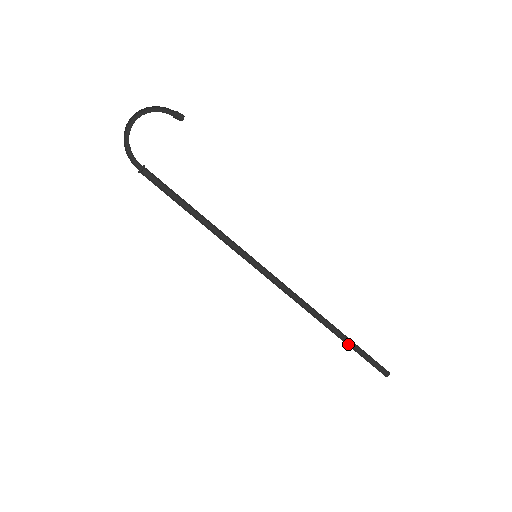
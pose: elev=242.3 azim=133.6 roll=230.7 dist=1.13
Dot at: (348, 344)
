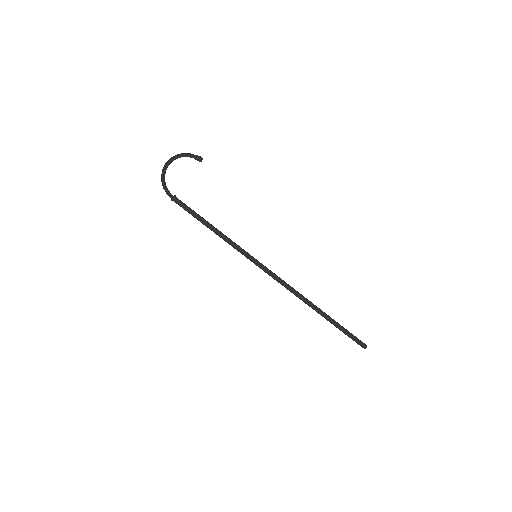
Dot at: (330, 322)
